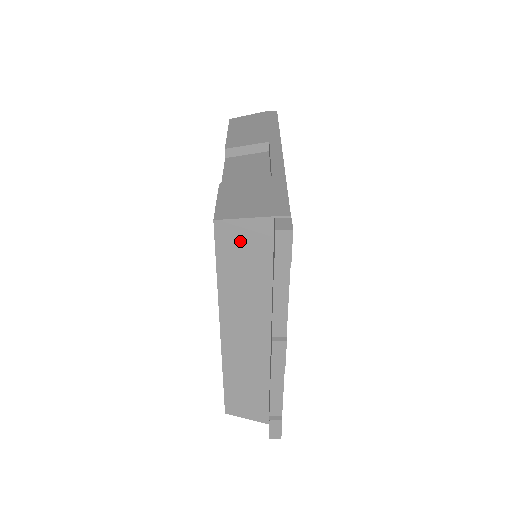
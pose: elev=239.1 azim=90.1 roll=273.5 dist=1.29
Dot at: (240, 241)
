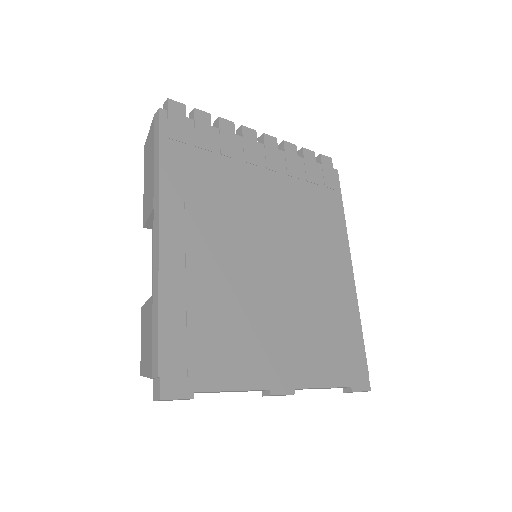
Dot at: occluded
